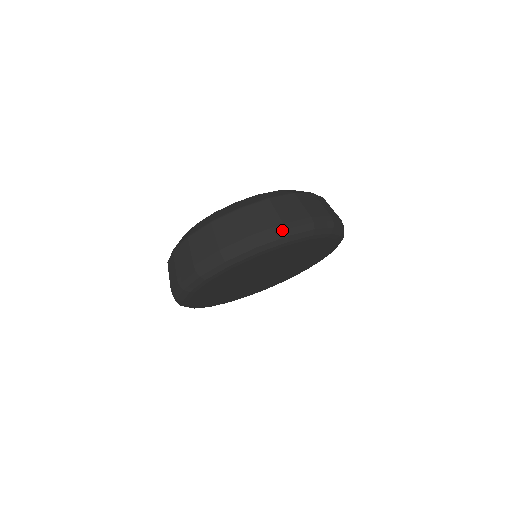
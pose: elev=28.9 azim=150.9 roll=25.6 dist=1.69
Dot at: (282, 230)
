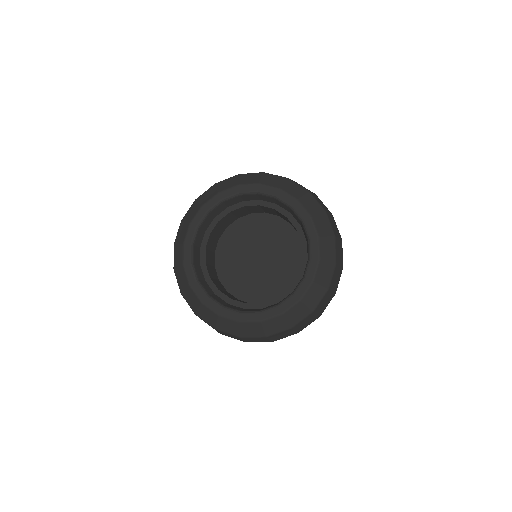
Dot at: occluded
